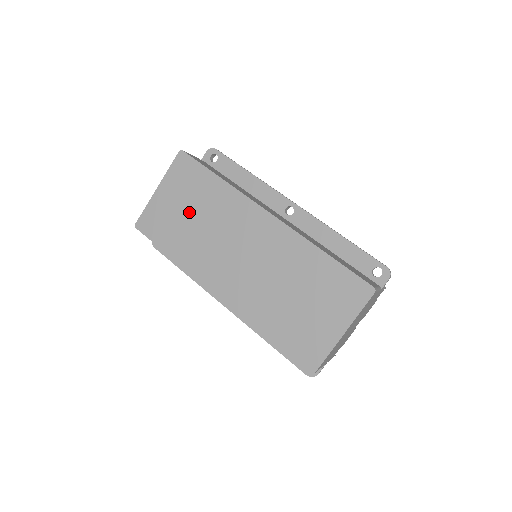
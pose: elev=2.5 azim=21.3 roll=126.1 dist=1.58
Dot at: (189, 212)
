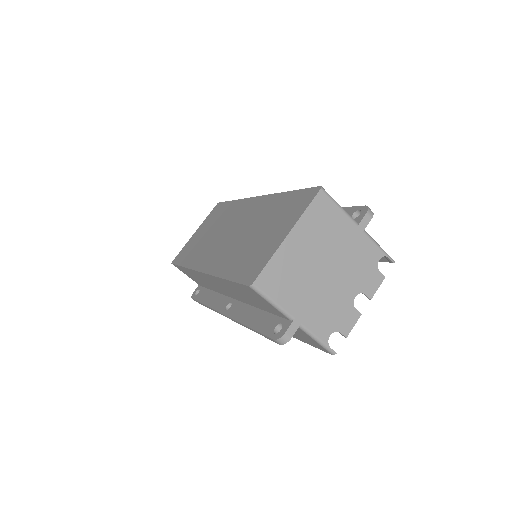
Dot at: (207, 232)
